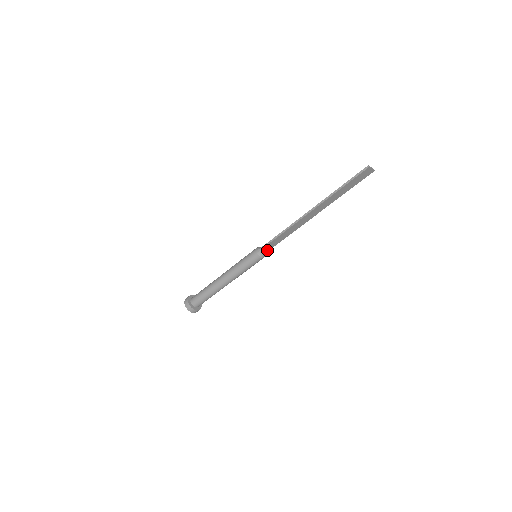
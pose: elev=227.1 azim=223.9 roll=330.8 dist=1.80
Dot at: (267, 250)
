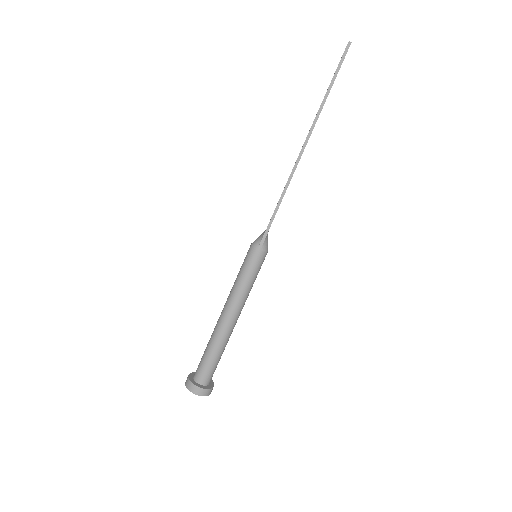
Dot at: (267, 237)
